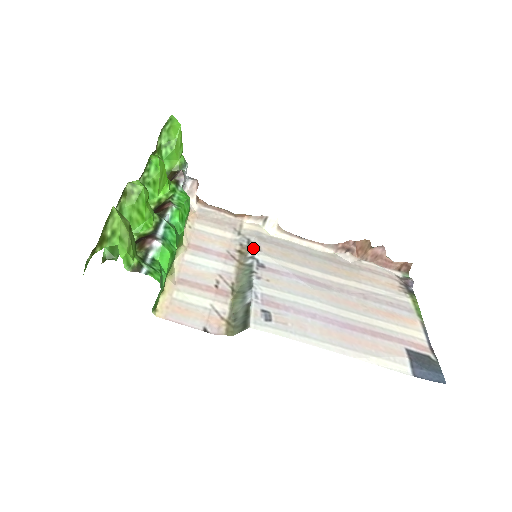
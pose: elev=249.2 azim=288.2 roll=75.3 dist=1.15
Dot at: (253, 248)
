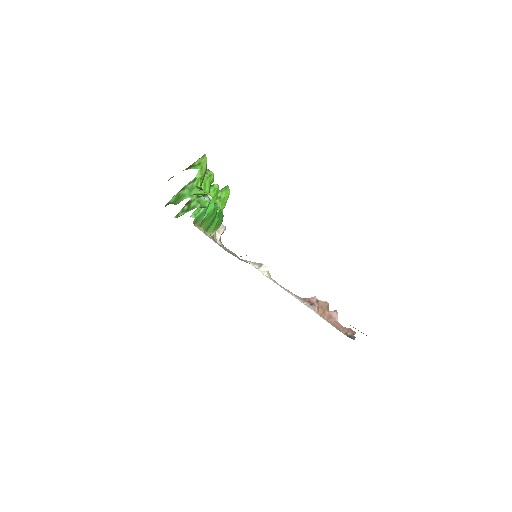
Dot at: occluded
